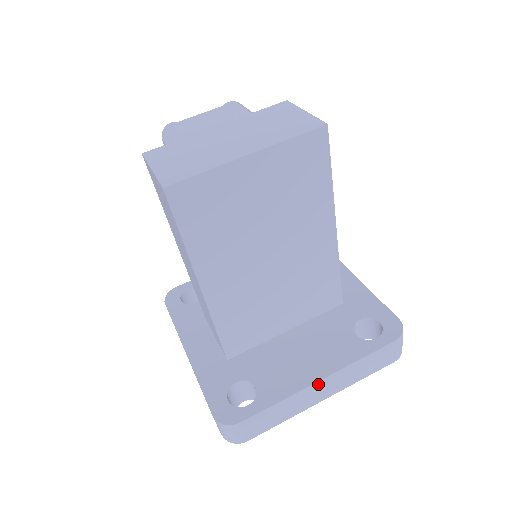
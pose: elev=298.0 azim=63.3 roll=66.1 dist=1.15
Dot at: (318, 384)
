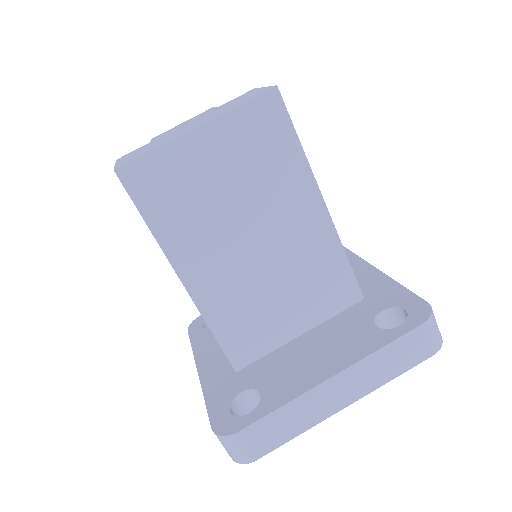
Dot at: (330, 383)
